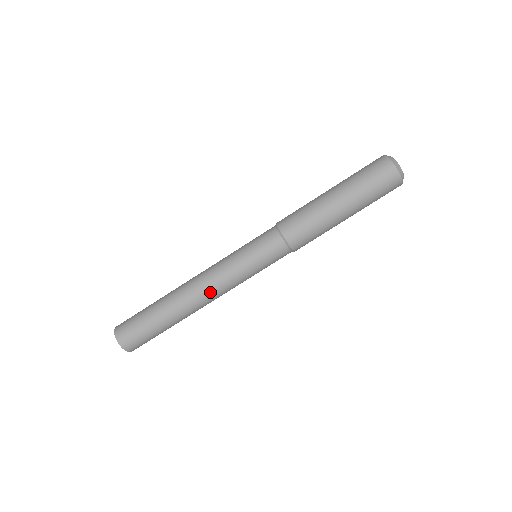
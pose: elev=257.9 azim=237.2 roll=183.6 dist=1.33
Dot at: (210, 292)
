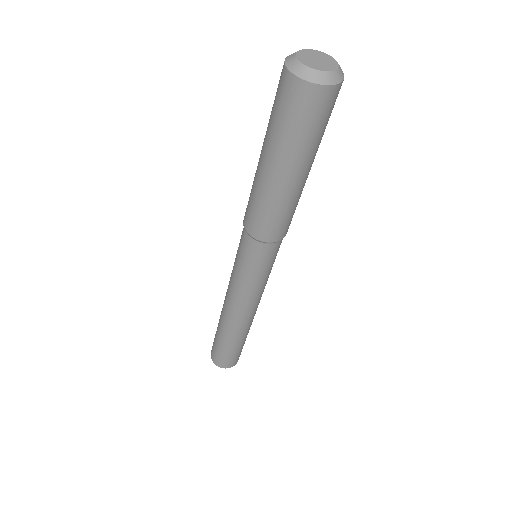
Dot at: (253, 309)
